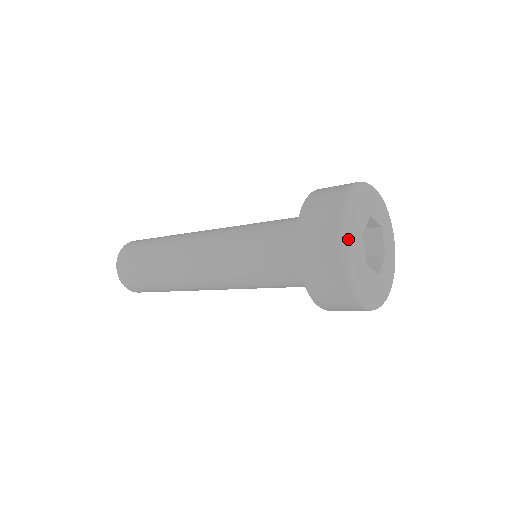
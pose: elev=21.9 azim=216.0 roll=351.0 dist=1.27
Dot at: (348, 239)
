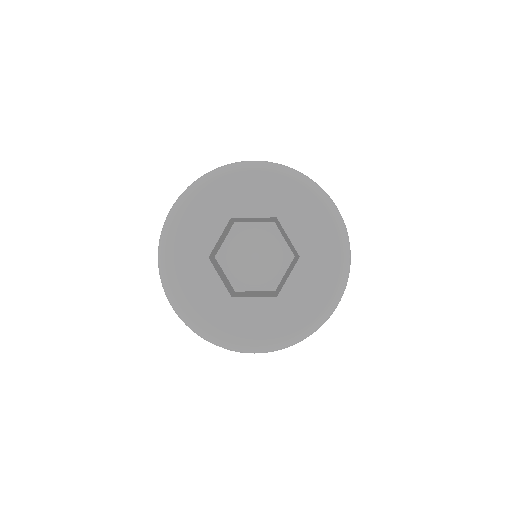
Dot at: (166, 279)
